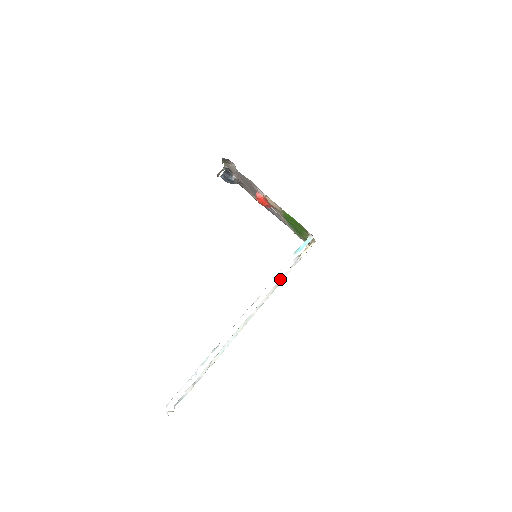
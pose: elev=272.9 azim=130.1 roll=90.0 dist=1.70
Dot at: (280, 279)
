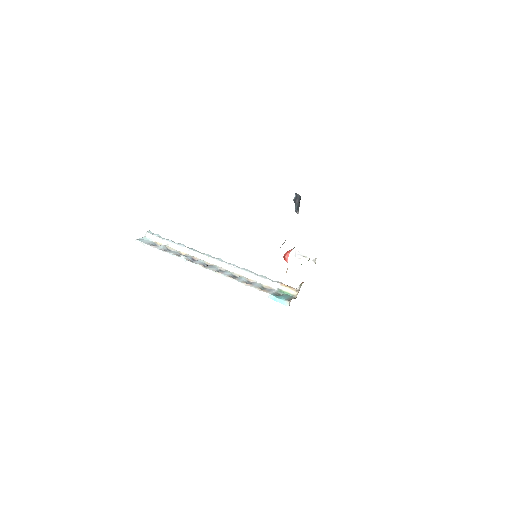
Dot at: (257, 277)
